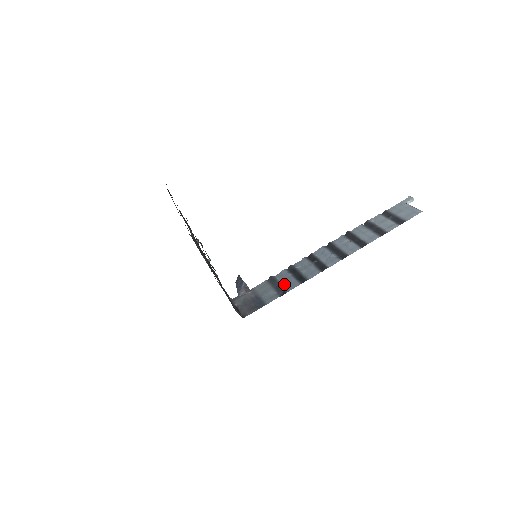
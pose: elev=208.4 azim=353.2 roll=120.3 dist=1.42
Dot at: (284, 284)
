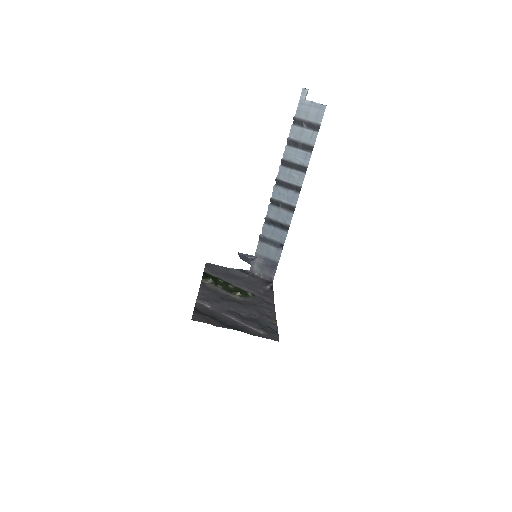
Dot at: (275, 238)
